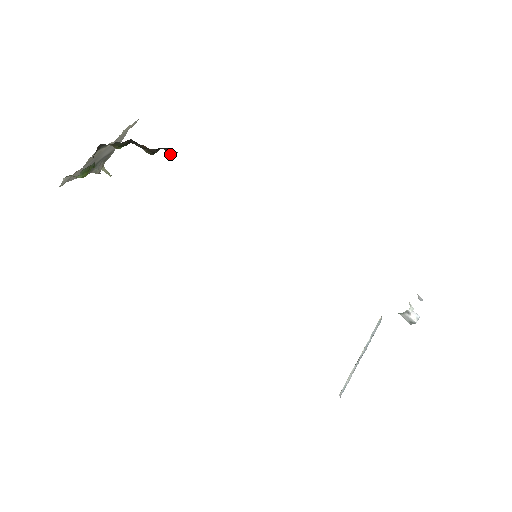
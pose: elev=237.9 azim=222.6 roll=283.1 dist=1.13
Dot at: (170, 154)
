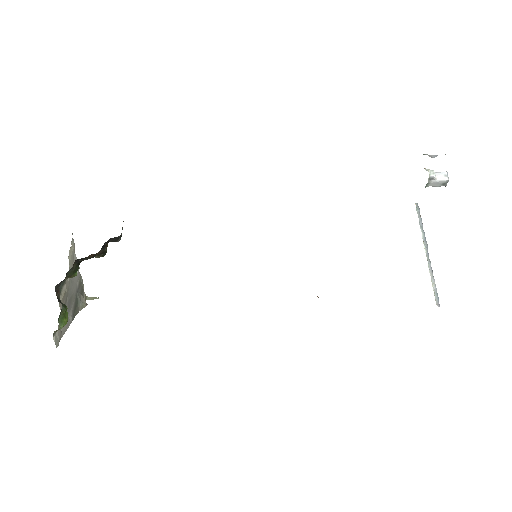
Dot at: occluded
